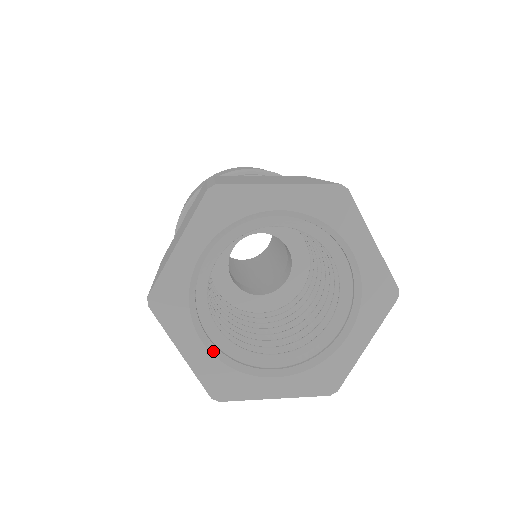
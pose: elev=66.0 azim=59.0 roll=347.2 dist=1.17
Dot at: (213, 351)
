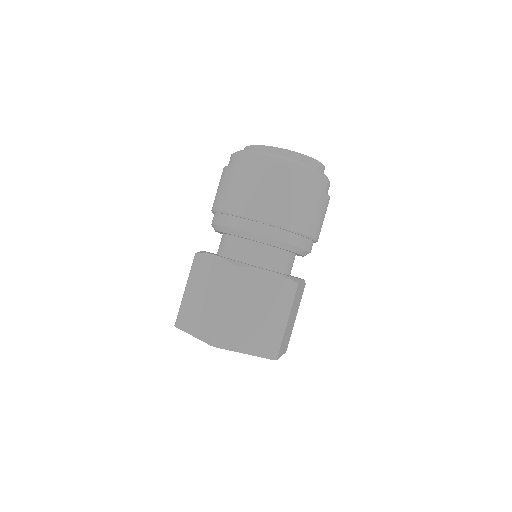
Dot at: occluded
